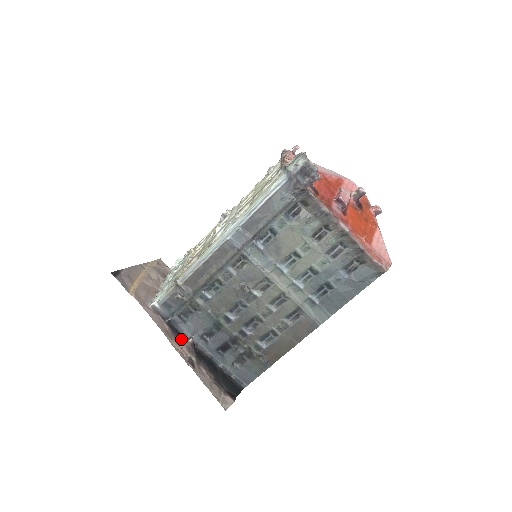
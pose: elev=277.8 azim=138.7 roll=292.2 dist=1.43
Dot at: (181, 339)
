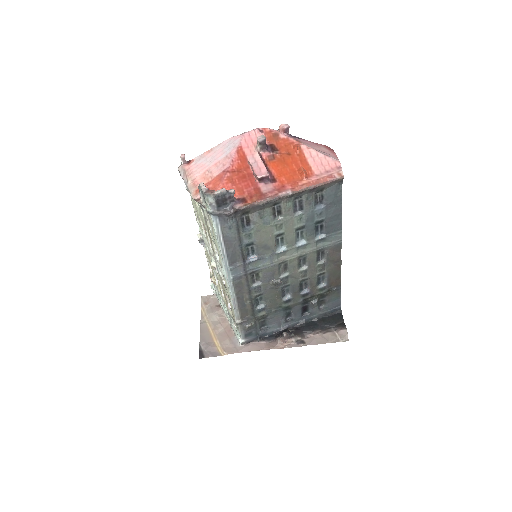
Dot at: (279, 339)
